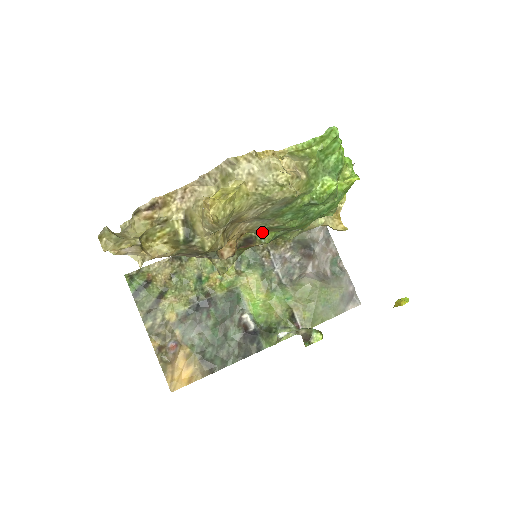
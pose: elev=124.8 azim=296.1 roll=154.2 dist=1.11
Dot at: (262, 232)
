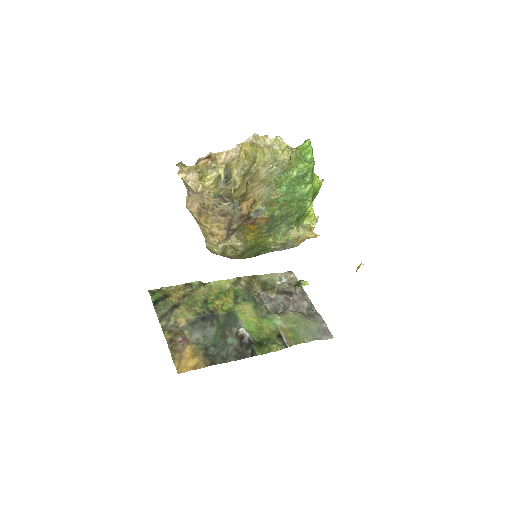
Dot at: (266, 205)
